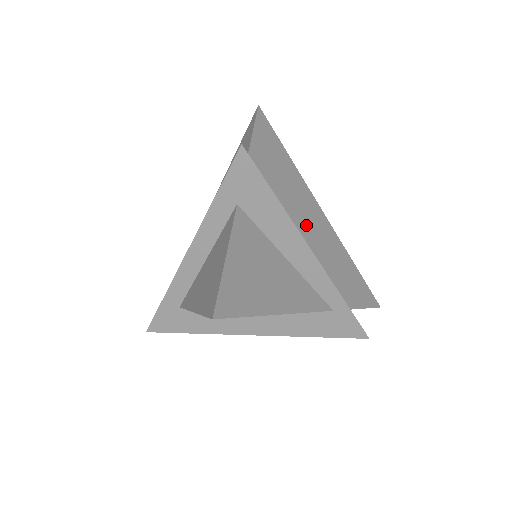
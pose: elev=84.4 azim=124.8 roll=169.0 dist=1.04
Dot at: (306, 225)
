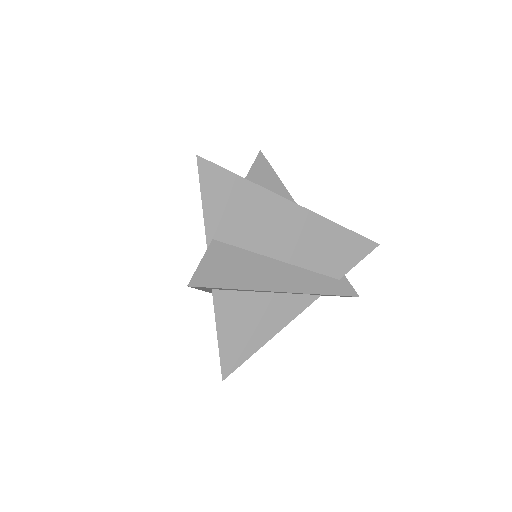
Dot at: (281, 241)
